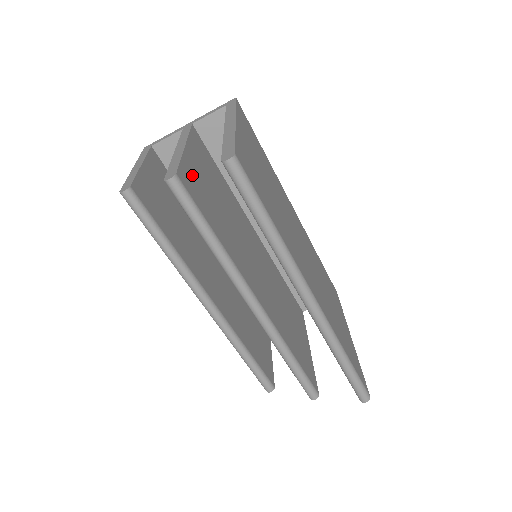
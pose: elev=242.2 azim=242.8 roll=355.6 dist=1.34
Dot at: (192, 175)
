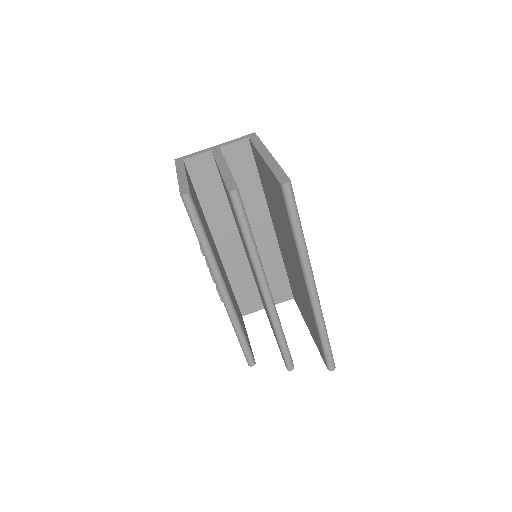
Dot at: occluded
